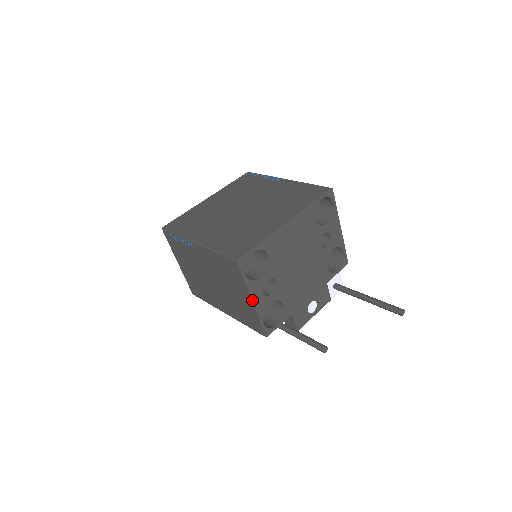
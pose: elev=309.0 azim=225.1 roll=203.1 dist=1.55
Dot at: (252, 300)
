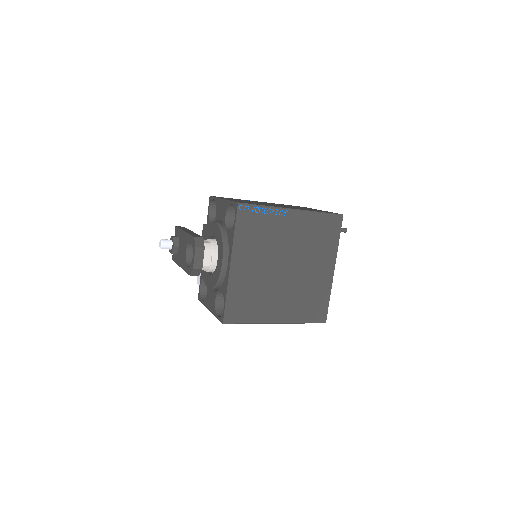
Dot at: occluded
